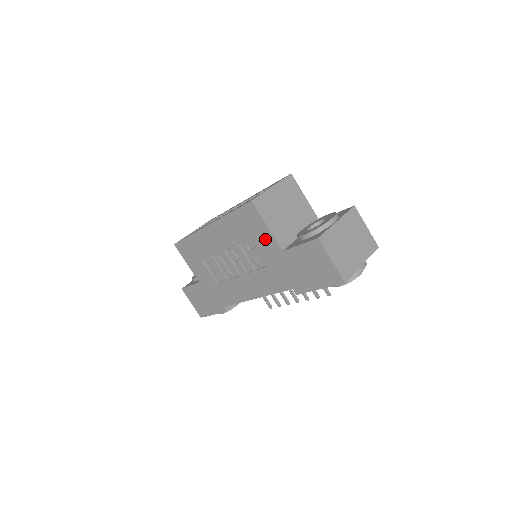
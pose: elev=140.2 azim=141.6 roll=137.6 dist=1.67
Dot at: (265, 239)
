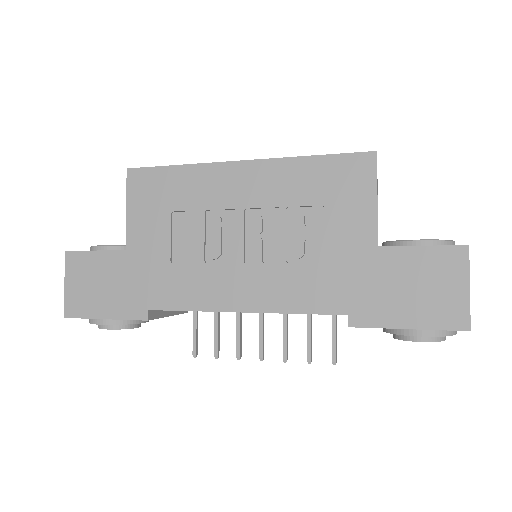
Dot at: (356, 217)
